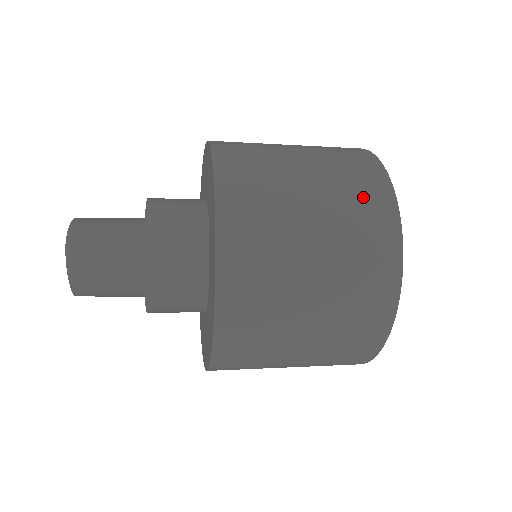
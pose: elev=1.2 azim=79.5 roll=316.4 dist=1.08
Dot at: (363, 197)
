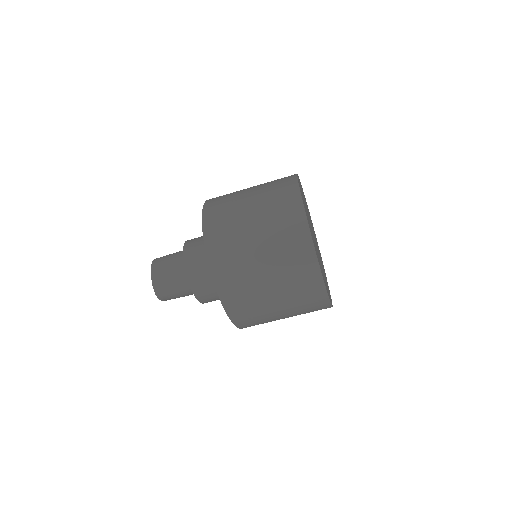
Dot at: occluded
